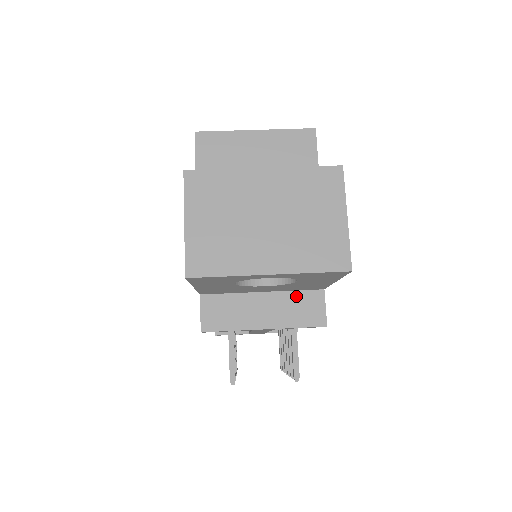
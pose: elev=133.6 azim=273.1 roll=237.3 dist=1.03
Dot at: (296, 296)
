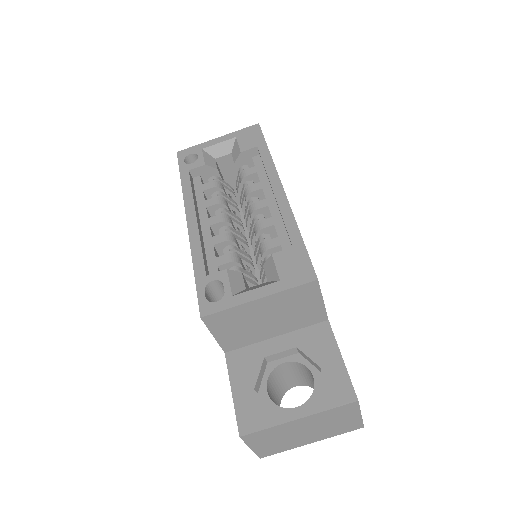
Dot at: occluded
